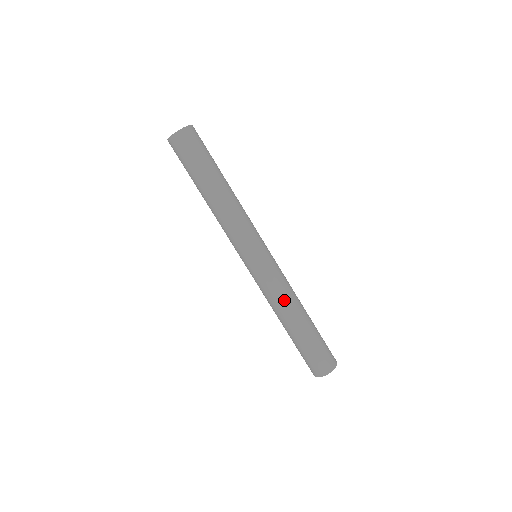
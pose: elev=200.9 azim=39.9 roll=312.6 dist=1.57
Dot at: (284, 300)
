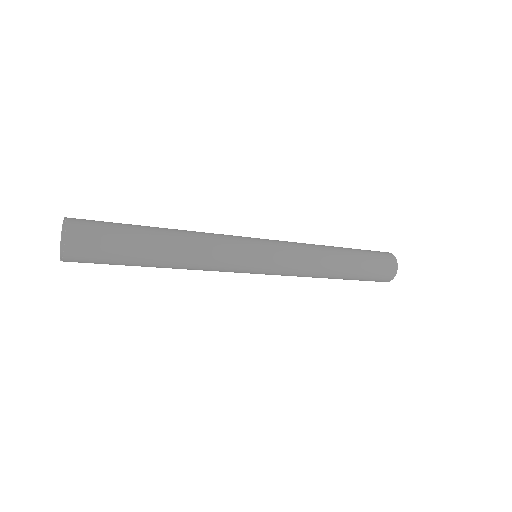
Dot at: (313, 274)
